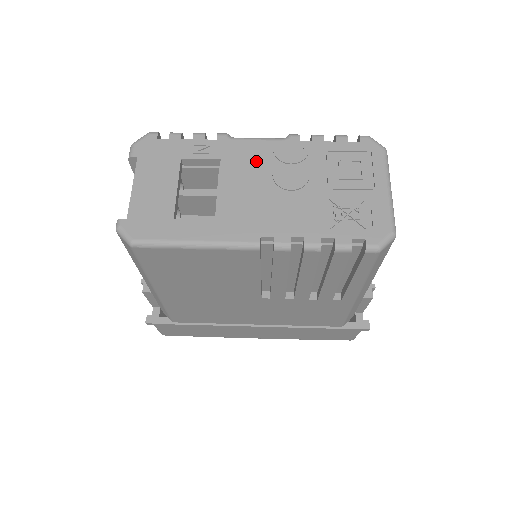
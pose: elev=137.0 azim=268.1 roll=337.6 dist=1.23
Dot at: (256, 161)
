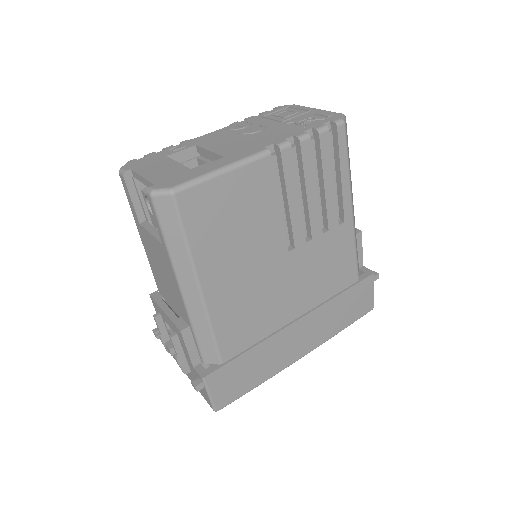
Dot at: (221, 136)
